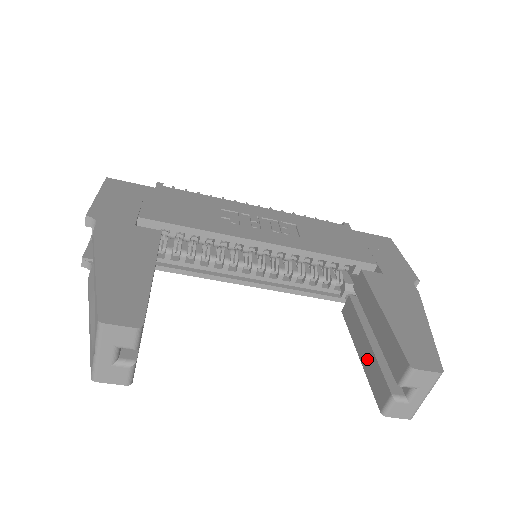
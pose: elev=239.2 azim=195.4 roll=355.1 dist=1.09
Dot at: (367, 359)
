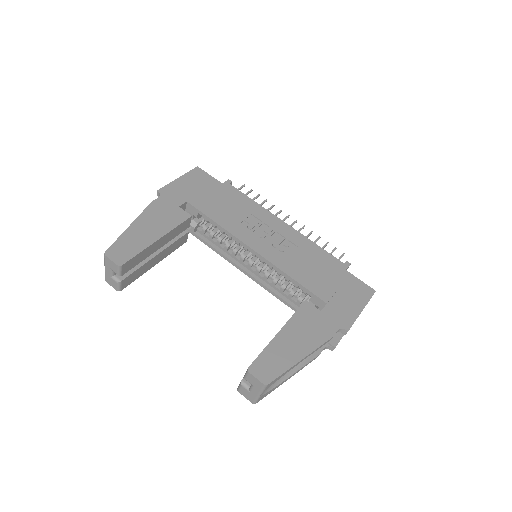
Dot at: occluded
